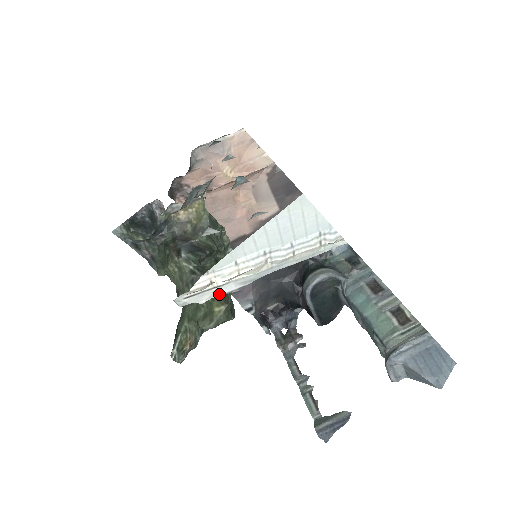
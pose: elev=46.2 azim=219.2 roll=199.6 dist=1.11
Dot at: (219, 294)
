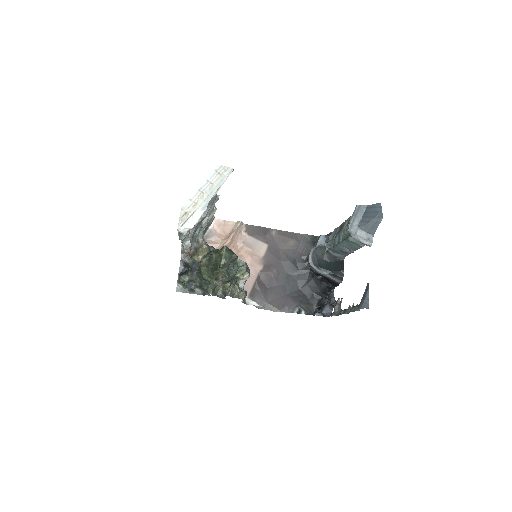
Dot at: (197, 220)
